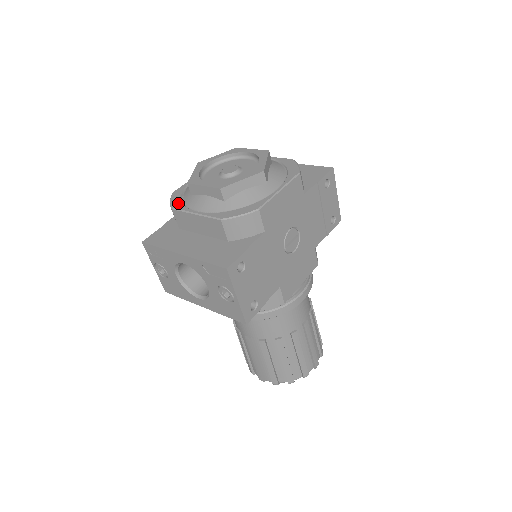
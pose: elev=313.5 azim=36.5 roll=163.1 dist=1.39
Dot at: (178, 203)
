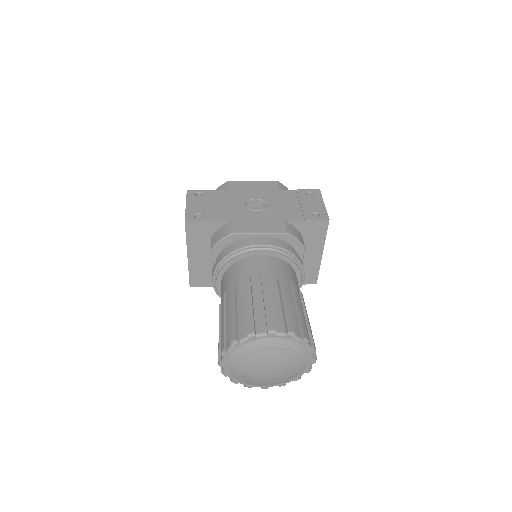
Dot at: occluded
